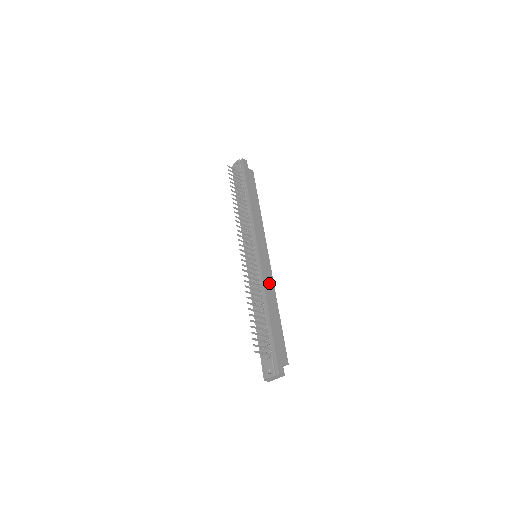
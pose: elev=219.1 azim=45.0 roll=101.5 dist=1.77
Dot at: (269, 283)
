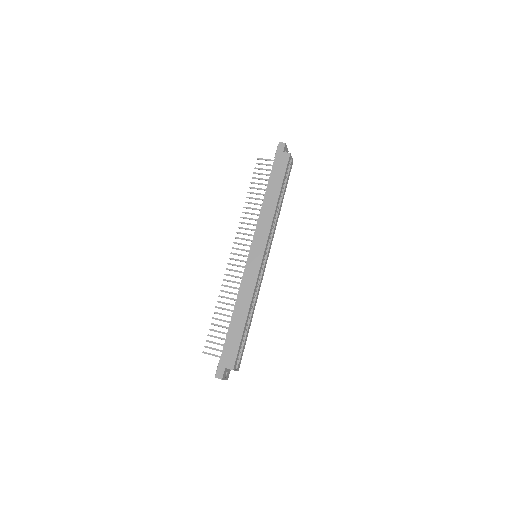
Dot at: (248, 287)
